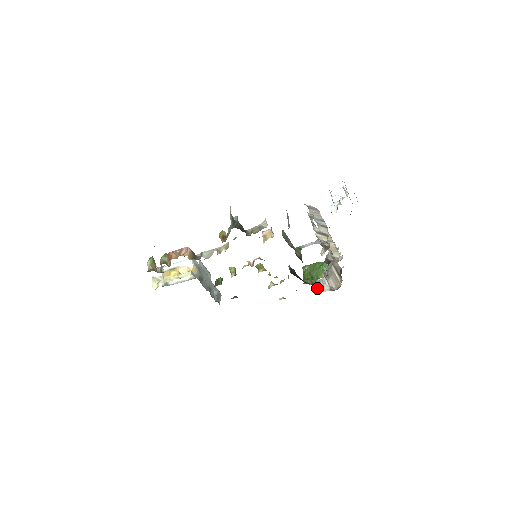
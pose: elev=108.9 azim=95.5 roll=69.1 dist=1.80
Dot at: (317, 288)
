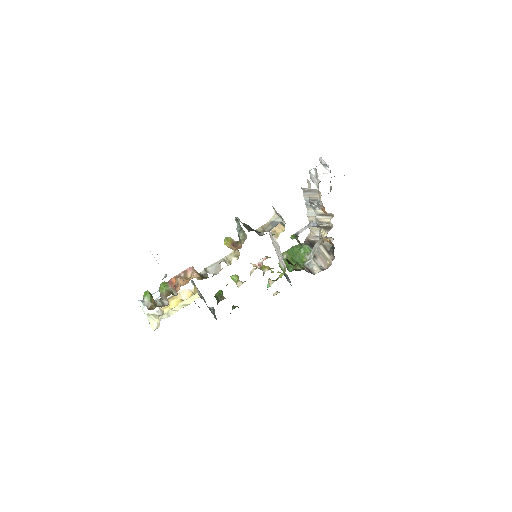
Dot at: (309, 272)
